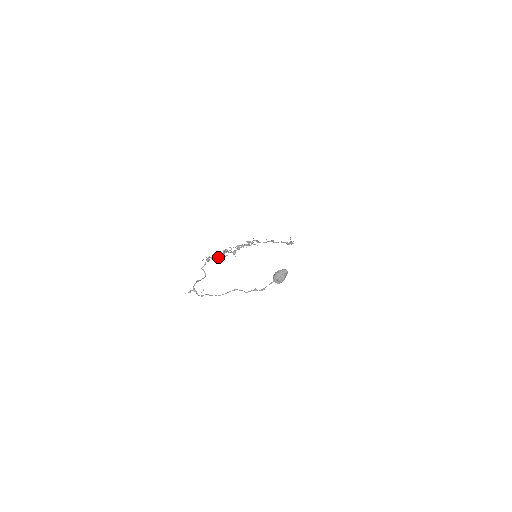
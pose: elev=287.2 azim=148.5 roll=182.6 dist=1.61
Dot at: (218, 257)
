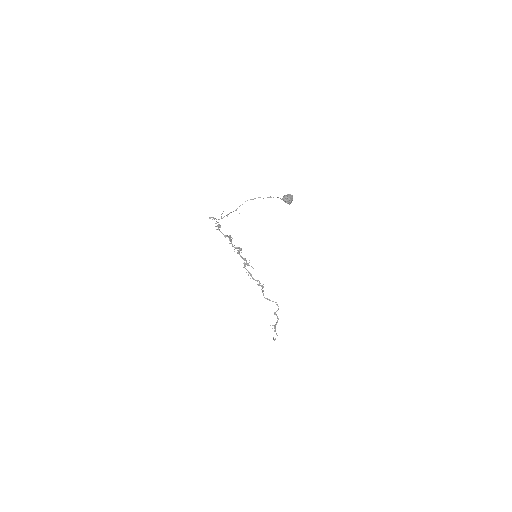
Dot at: (226, 236)
